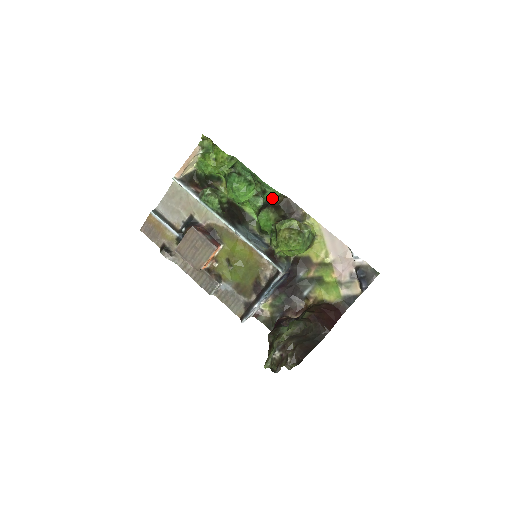
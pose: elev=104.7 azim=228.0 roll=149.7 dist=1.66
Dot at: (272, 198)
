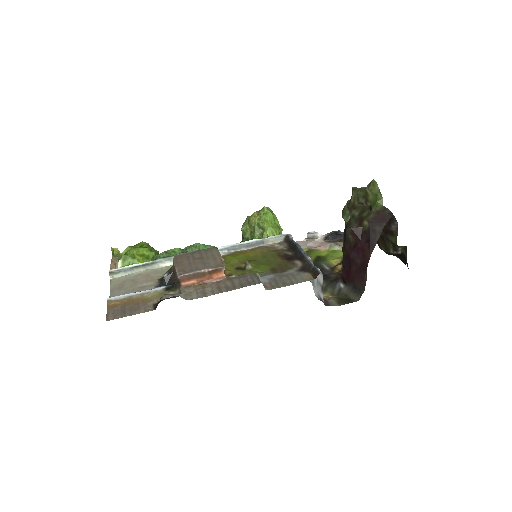
Dot at: occluded
